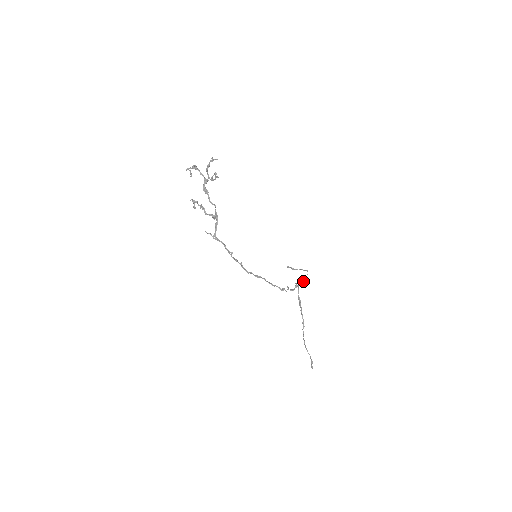
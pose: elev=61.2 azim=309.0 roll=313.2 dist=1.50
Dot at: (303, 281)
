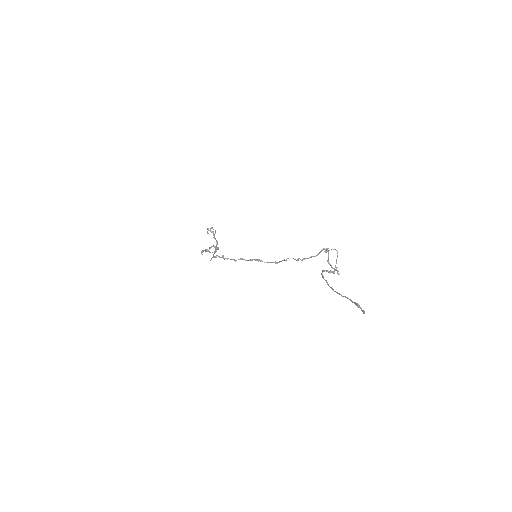
Dot at: (328, 256)
